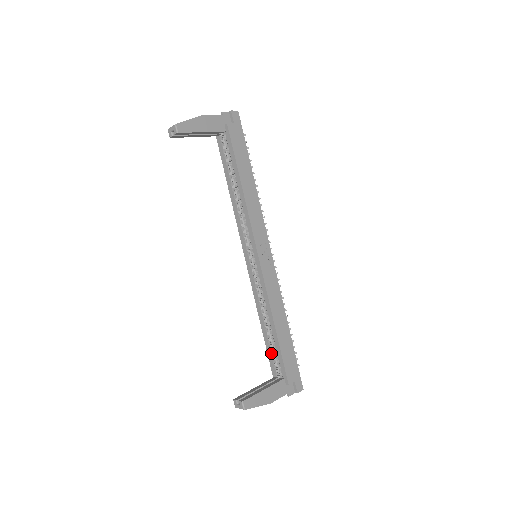
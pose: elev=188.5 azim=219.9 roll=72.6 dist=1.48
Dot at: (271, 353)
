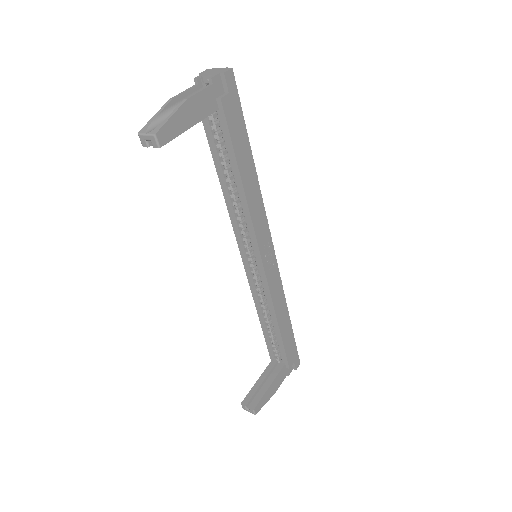
Dot at: (270, 342)
